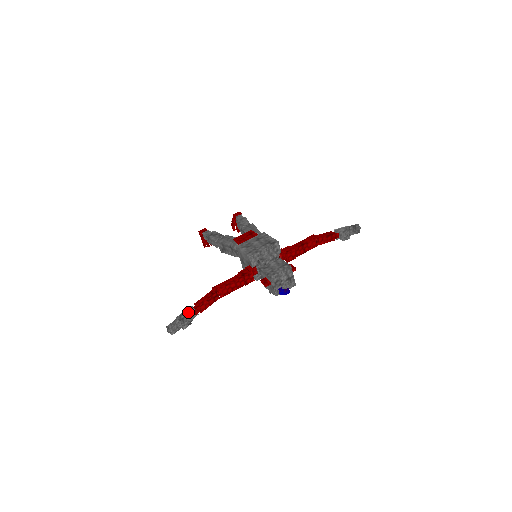
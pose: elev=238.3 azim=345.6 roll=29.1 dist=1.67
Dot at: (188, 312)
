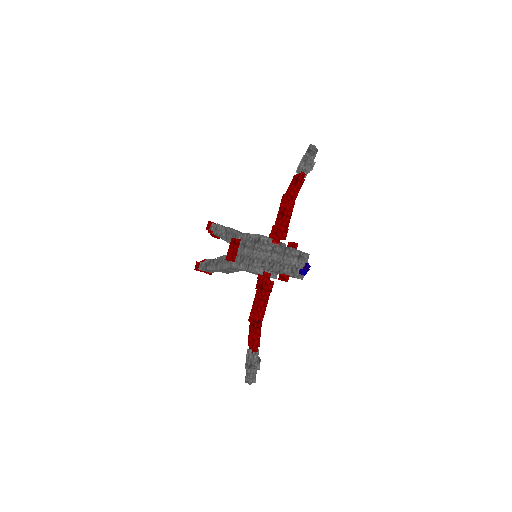
Dot at: (249, 357)
